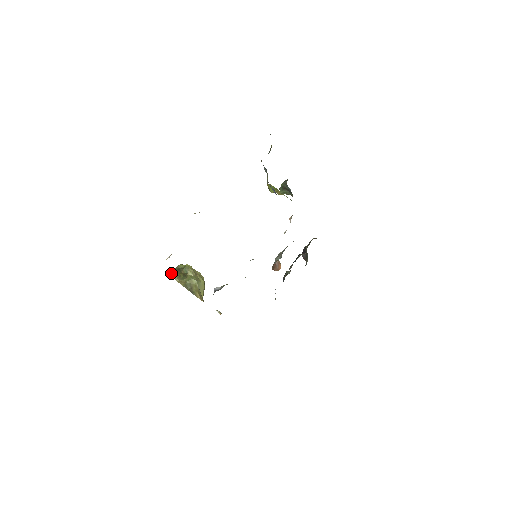
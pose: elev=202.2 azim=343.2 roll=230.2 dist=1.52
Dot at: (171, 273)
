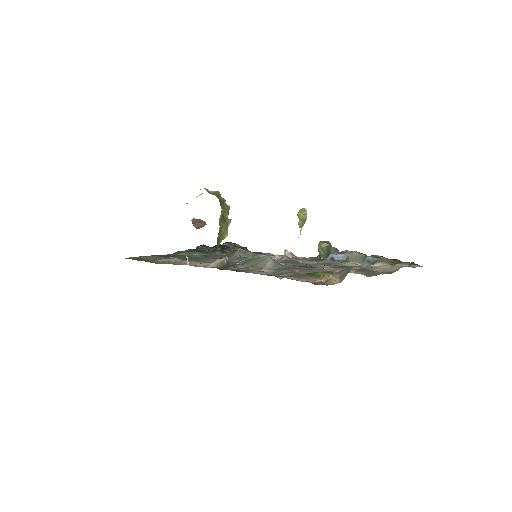
Dot at: occluded
